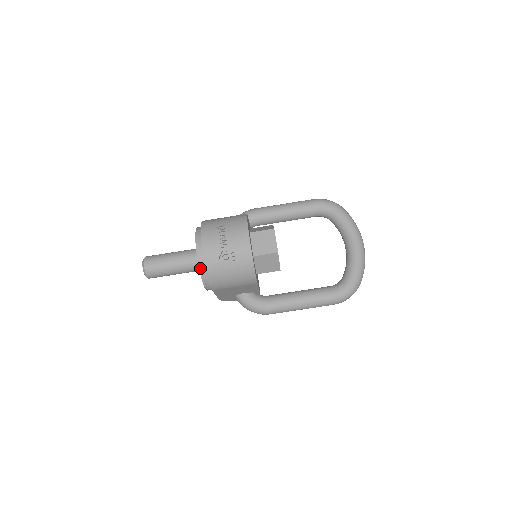
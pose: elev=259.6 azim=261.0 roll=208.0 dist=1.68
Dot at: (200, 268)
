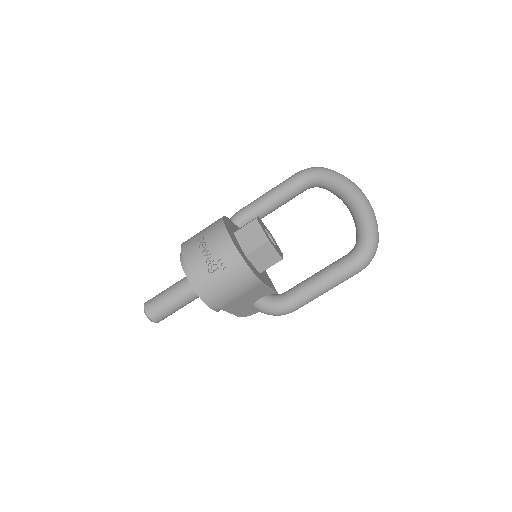
Dot at: (196, 290)
